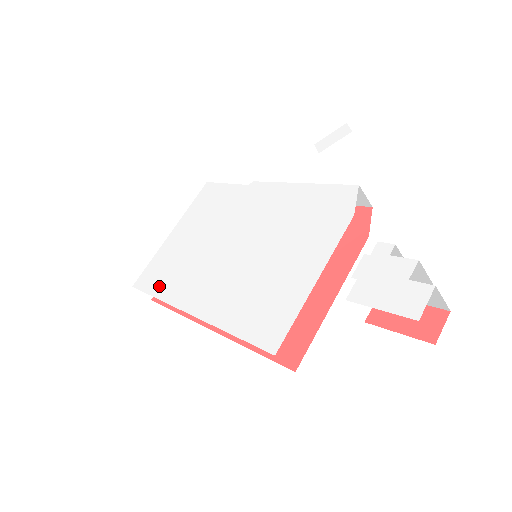
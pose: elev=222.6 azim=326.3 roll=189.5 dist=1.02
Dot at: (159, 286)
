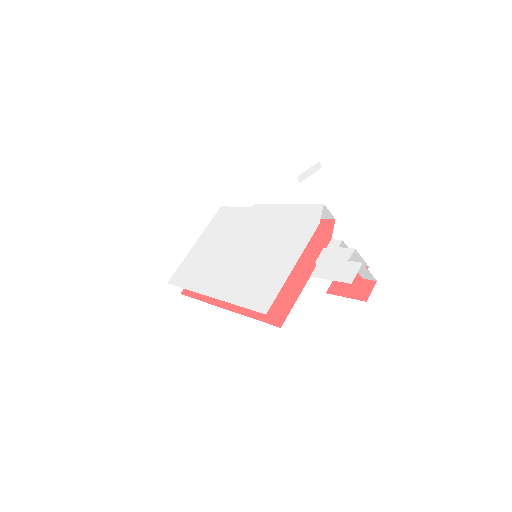
Dot at: (187, 281)
